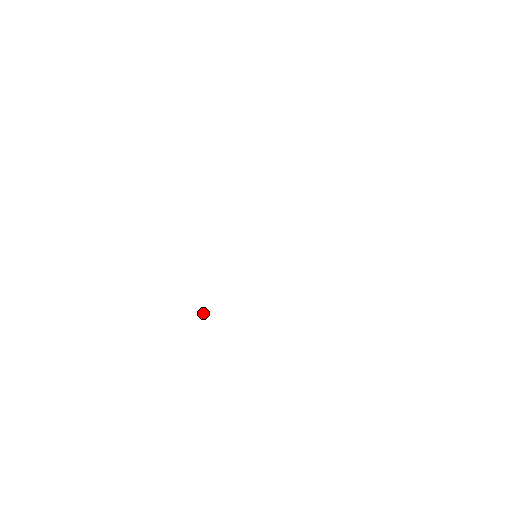
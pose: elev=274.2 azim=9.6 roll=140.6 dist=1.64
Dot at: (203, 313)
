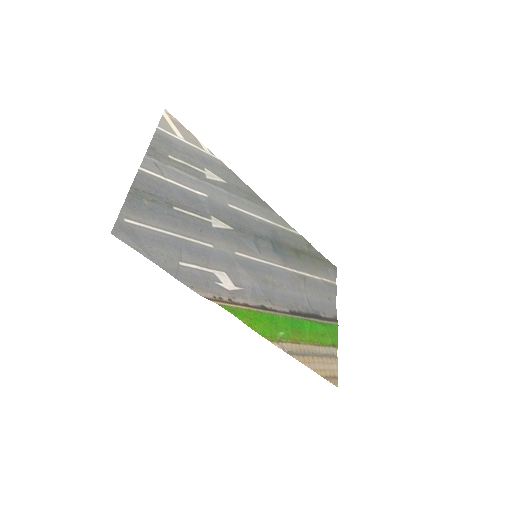
Dot at: (307, 247)
